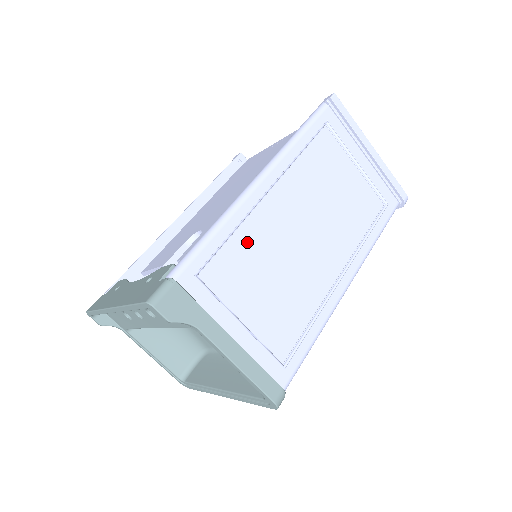
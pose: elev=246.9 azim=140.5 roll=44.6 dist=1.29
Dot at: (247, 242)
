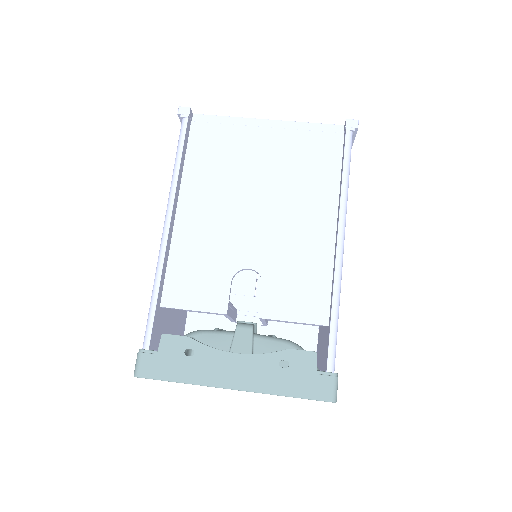
Dot at: occluded
